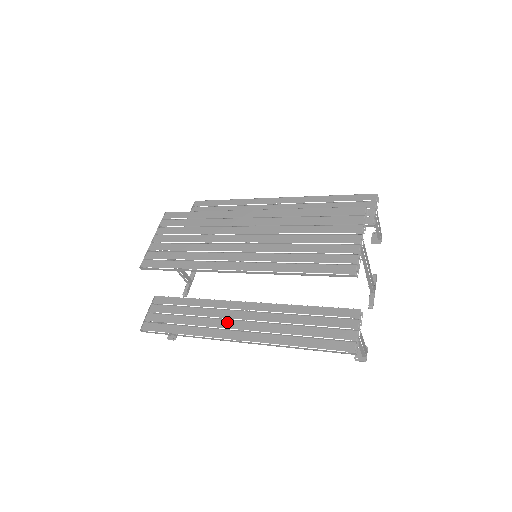
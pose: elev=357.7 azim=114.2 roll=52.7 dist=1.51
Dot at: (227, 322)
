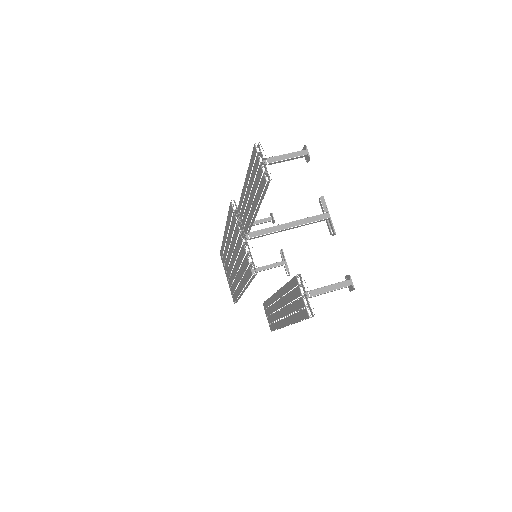
Dot at: (279, 313)
